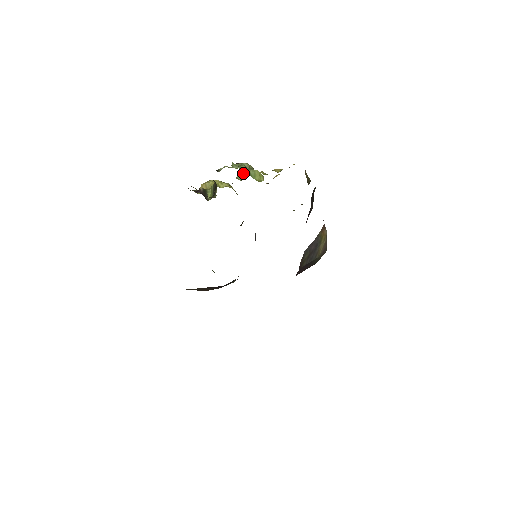
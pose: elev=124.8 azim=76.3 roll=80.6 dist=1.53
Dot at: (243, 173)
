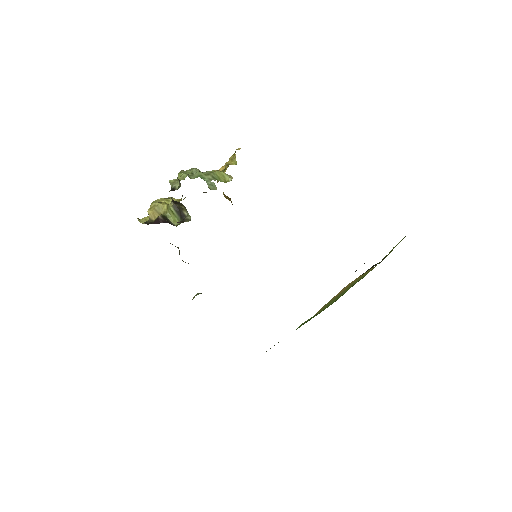
Dot at: (209, 181)
